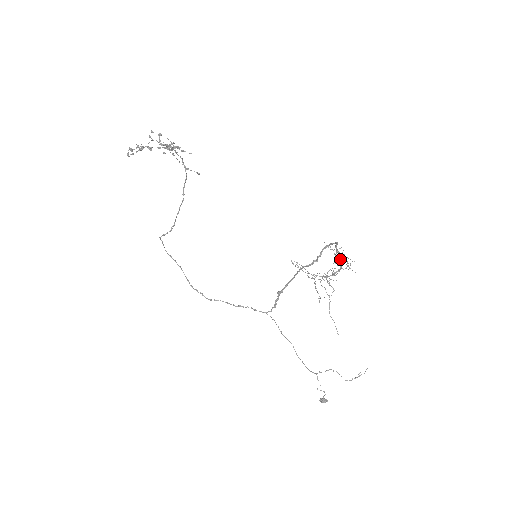
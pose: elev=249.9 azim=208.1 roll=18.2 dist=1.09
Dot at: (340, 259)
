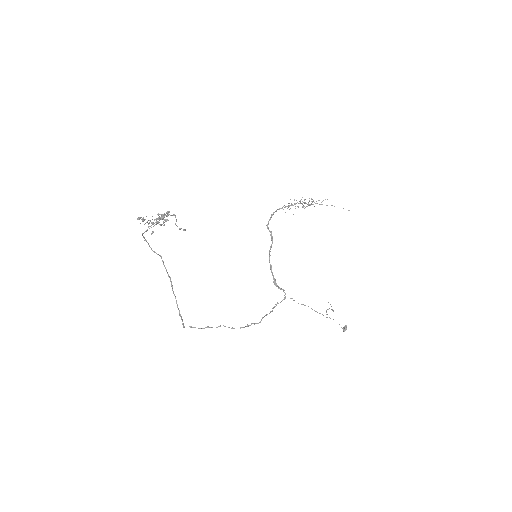
Dot at: (294, 204)
